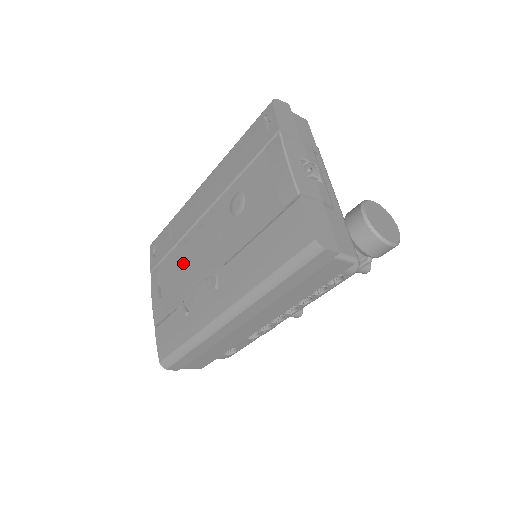
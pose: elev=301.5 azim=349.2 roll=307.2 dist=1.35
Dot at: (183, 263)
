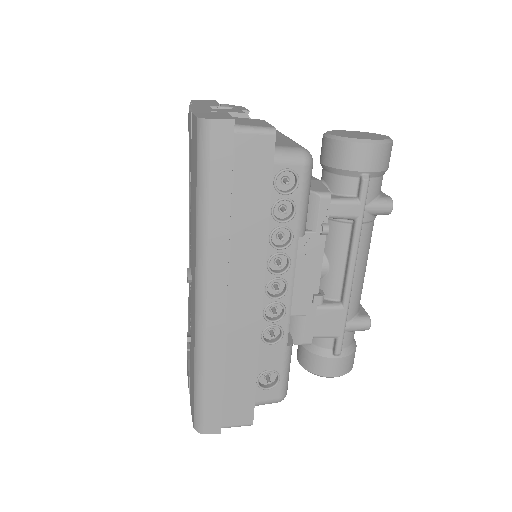
Dot at: occluded
